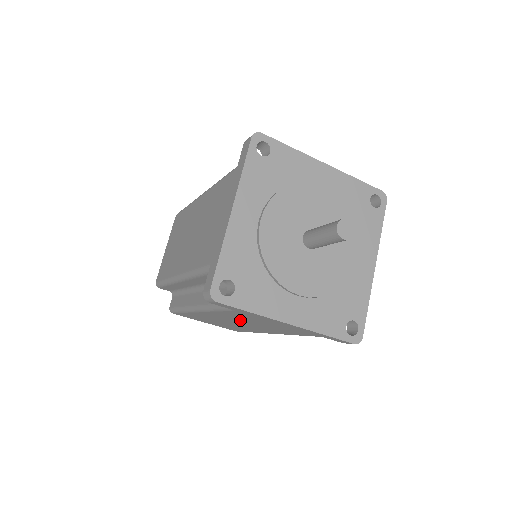
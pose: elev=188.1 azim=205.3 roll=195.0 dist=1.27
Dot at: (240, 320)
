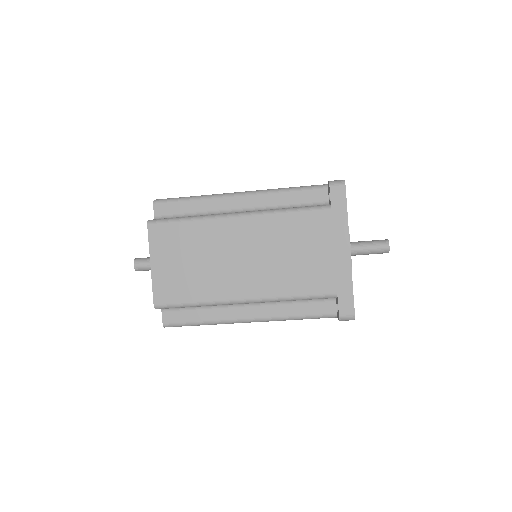
Dot at: (276, 243)
